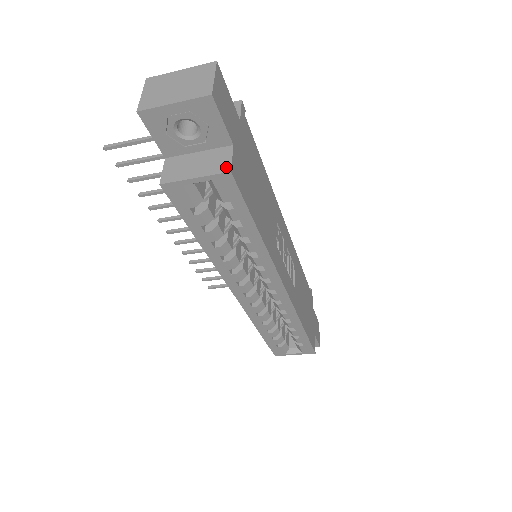
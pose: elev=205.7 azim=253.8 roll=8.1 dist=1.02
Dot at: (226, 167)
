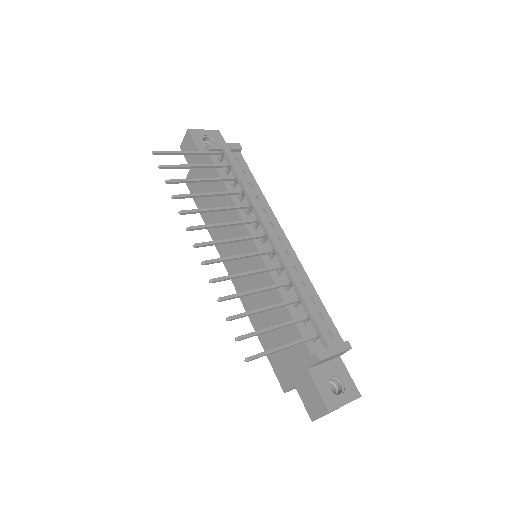
Dot at: occluded
